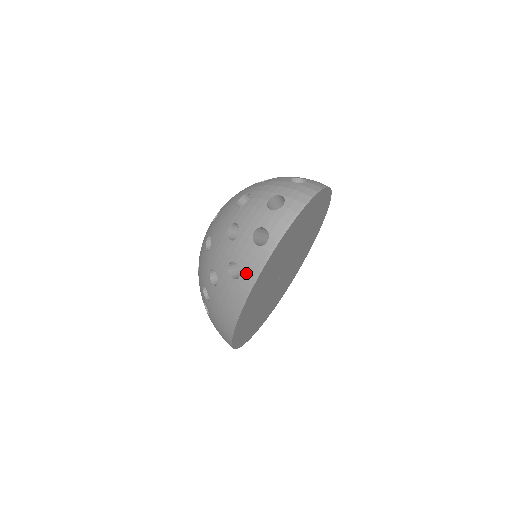
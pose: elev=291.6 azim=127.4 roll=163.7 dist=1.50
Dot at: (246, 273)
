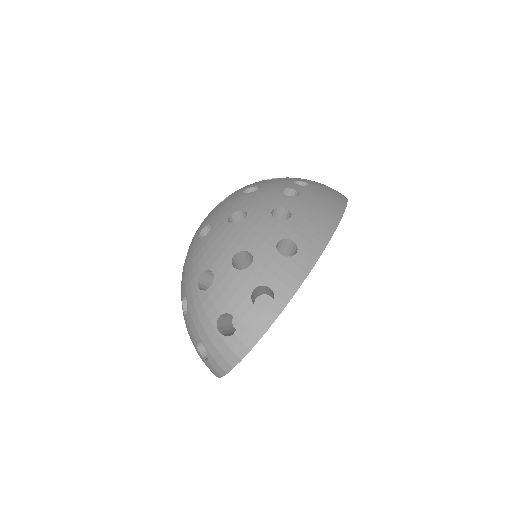
Dot at: occluded
